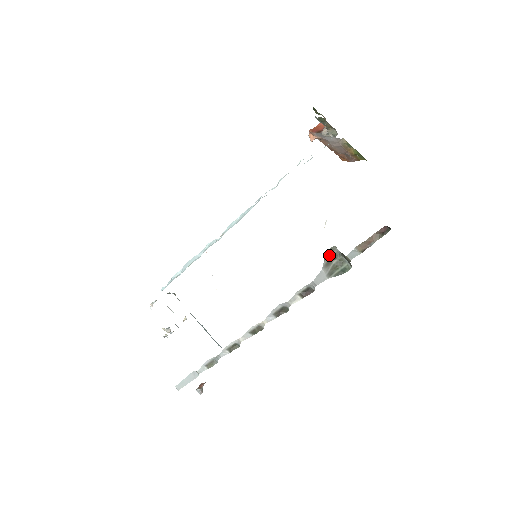
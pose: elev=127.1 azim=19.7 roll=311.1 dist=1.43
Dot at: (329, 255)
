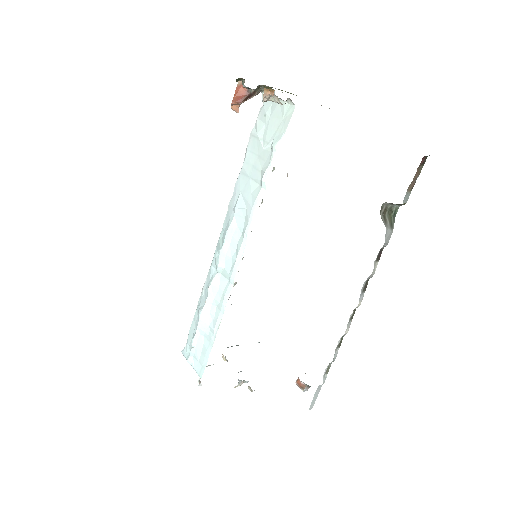
Dot at: (381, 213)
